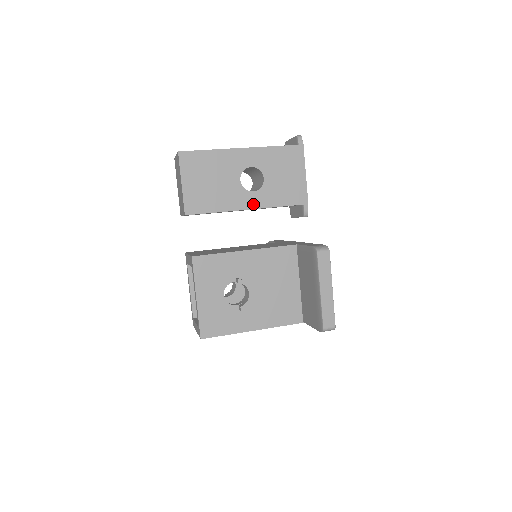
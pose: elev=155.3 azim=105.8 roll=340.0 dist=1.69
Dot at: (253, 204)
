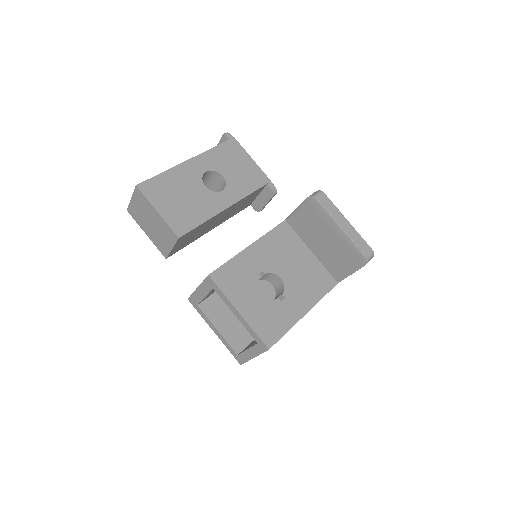
Dot at: (229, 201)
